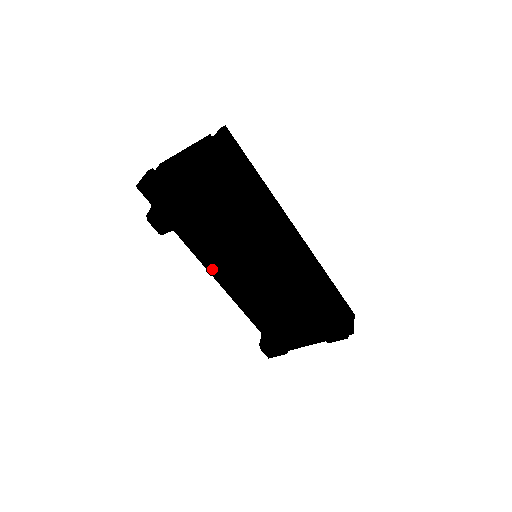
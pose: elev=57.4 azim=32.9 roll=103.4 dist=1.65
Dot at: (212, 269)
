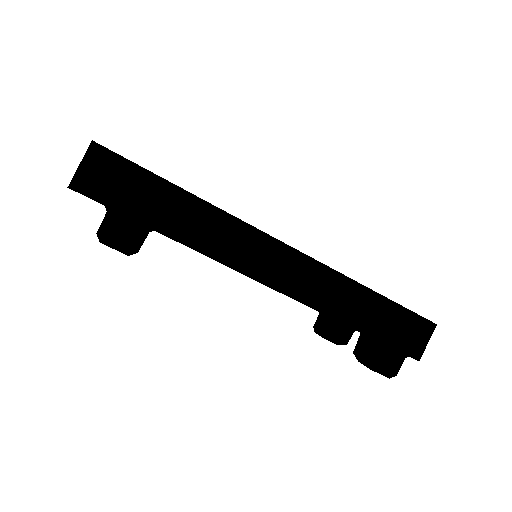
Dot at: occluded
